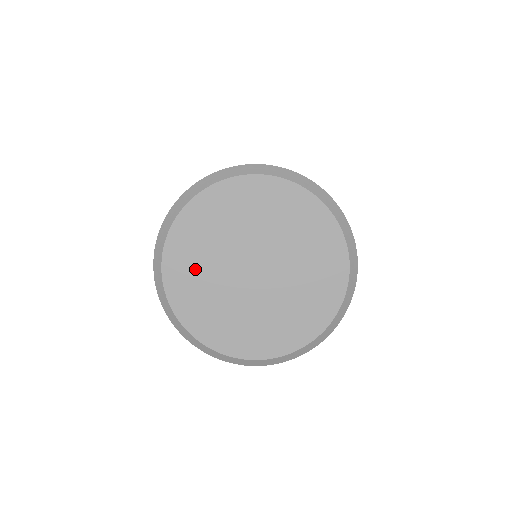
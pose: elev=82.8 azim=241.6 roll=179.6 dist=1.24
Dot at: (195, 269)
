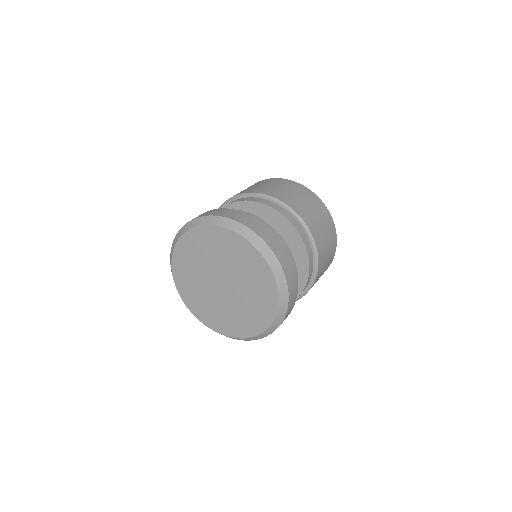
Dot at: (191, 261)
